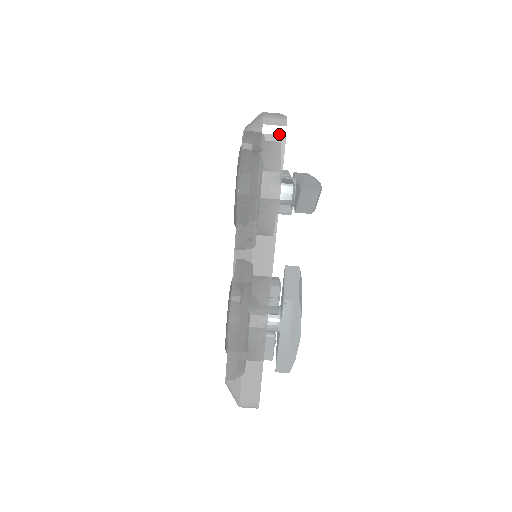
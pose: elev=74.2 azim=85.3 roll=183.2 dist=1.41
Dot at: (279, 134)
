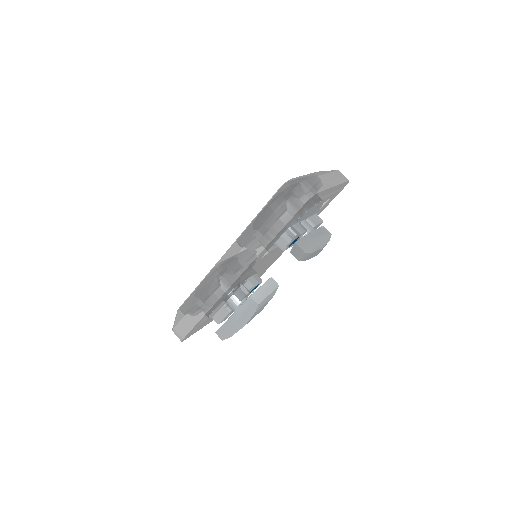
Dot at: (301, 200)
